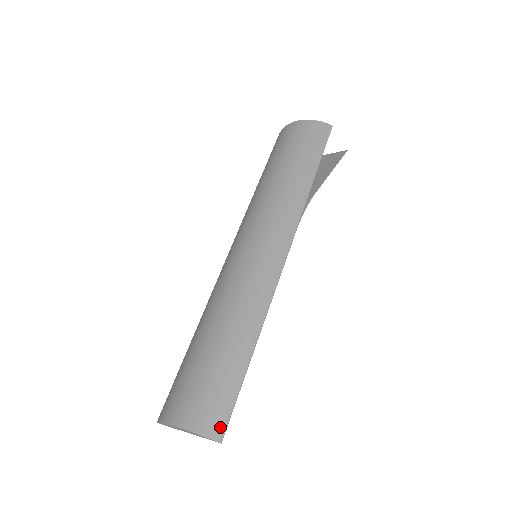
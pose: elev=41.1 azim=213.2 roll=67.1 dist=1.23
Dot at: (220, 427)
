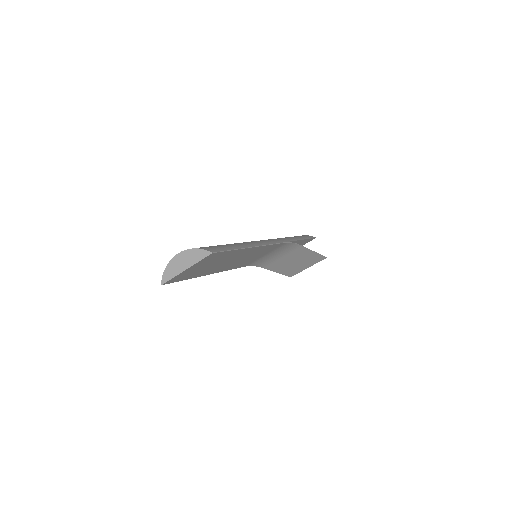
Dot at: (213, 250)
